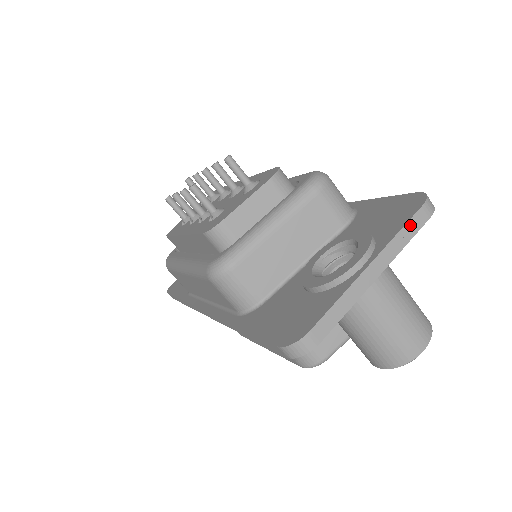
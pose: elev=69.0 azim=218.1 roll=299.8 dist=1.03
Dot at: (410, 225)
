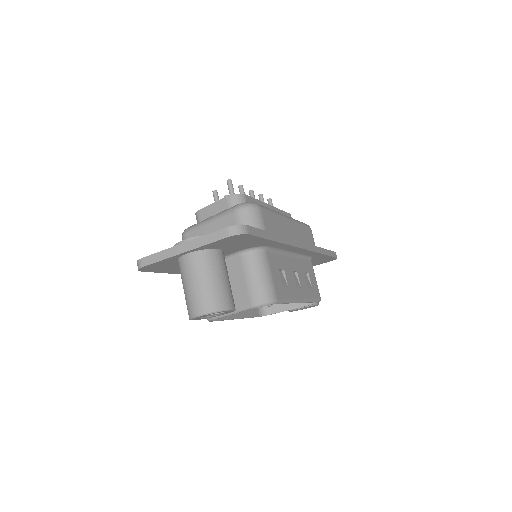
Dot at: (213, 235)
